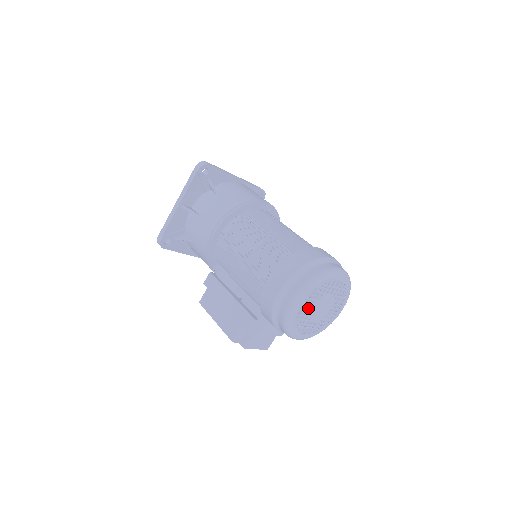
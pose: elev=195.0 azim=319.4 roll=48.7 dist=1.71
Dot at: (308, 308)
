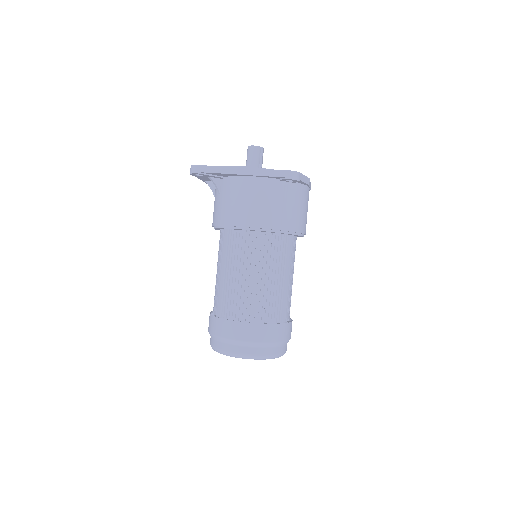
Dot at: occluded
